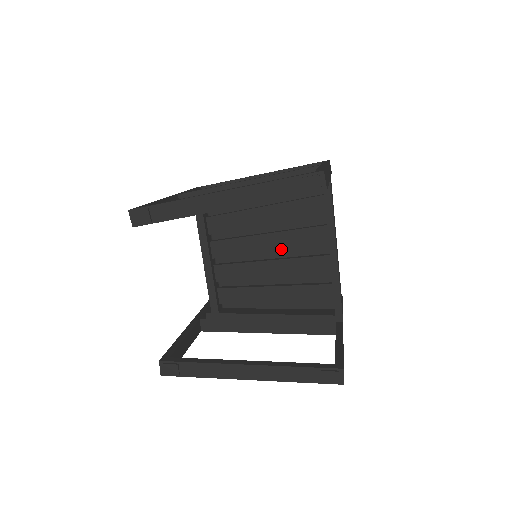
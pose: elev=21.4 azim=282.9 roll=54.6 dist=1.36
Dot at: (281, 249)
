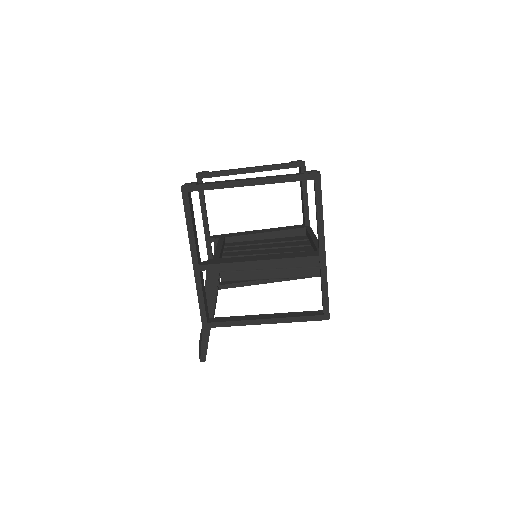
Dot at: (276, 247)
